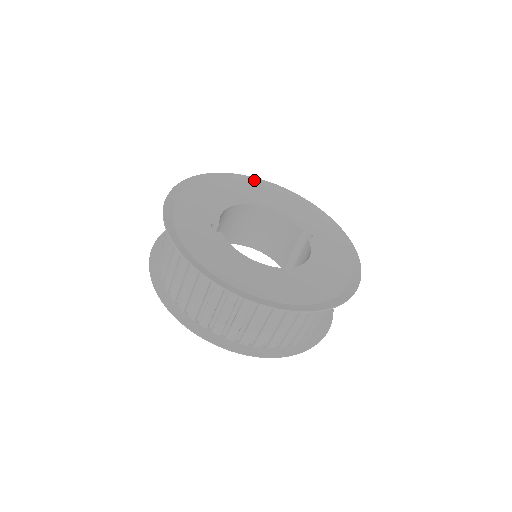
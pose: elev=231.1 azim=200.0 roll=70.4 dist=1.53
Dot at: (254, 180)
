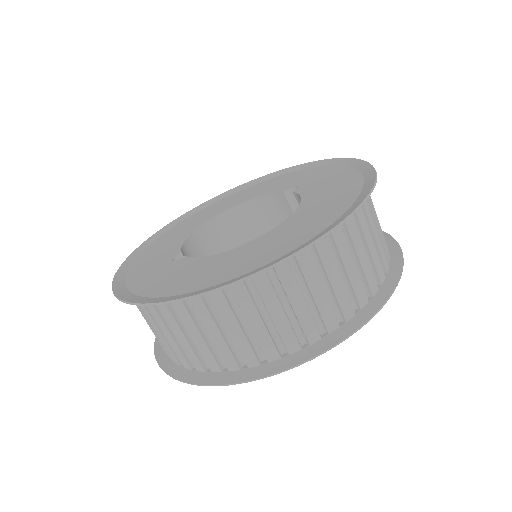
Dot at: (215, 199)
